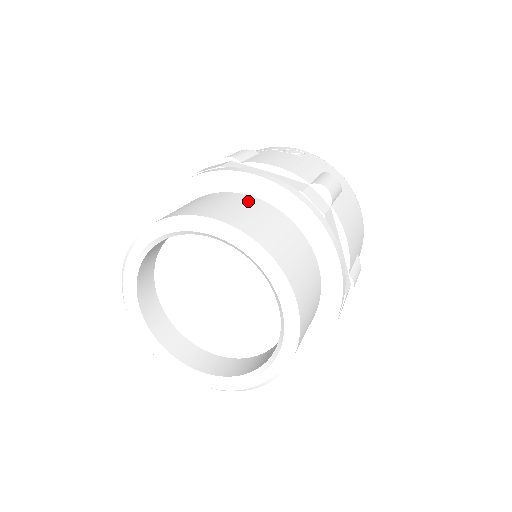
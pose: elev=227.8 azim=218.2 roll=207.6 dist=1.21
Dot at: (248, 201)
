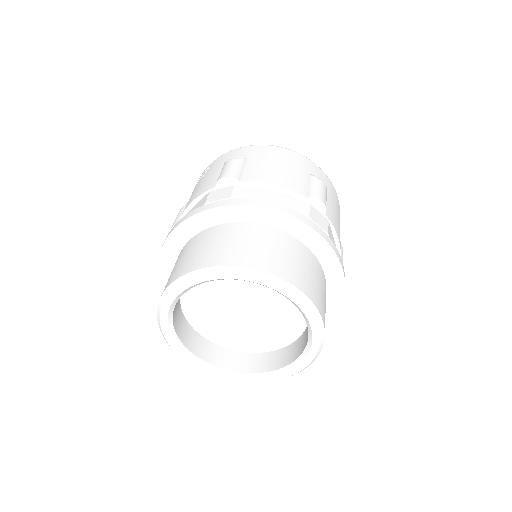
Dot at: (187, 247)
